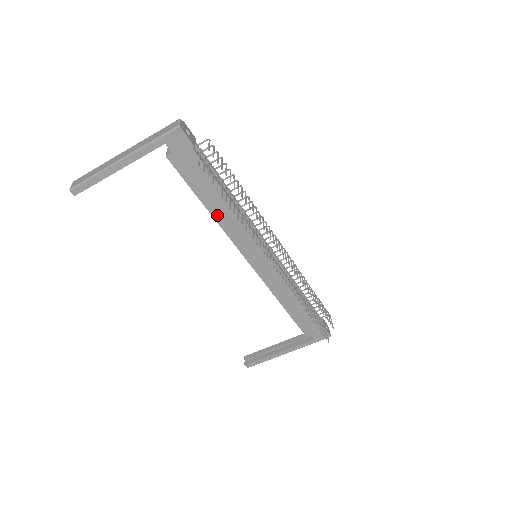
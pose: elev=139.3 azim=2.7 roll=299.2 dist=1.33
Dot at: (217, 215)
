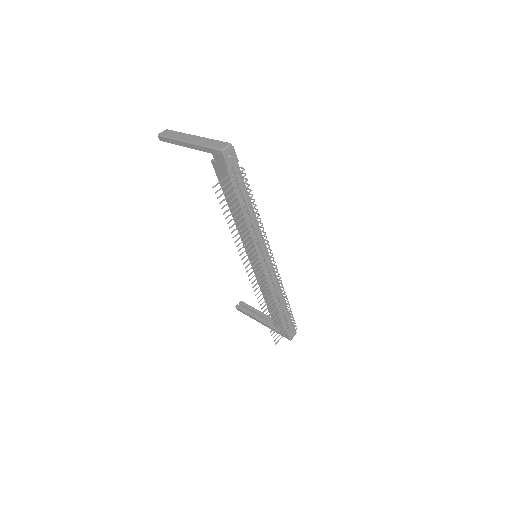
Dot at: (234, 216)
